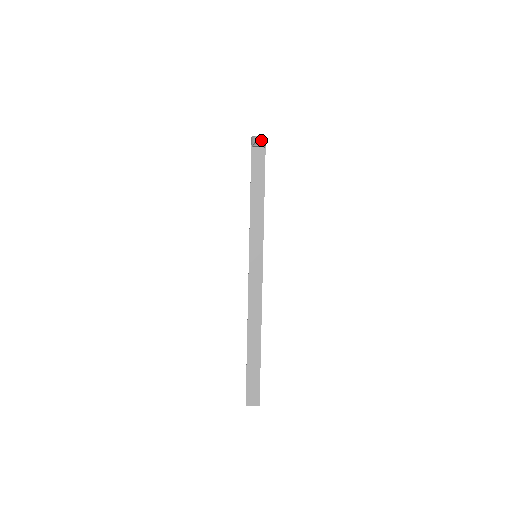
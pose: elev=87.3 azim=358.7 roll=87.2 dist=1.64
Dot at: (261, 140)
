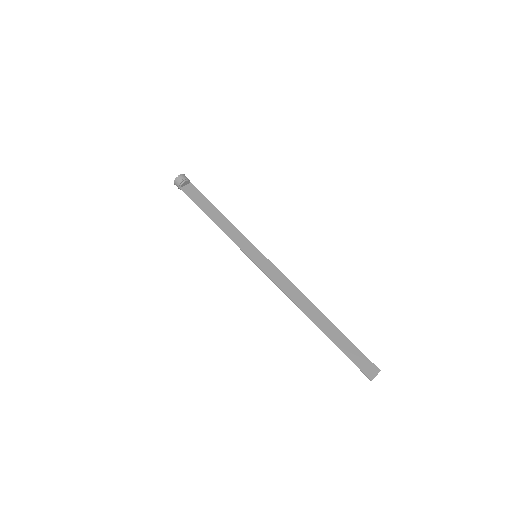
Dot at: (184, 177)
